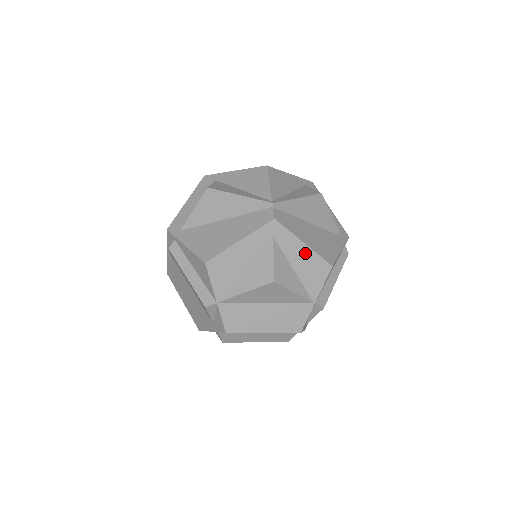
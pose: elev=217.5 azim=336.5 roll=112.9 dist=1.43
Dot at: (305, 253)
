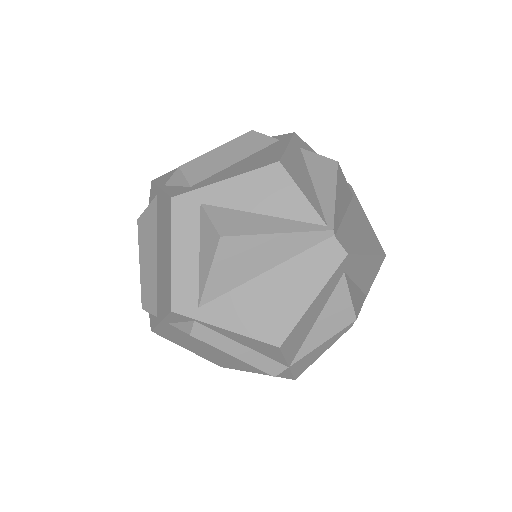
Dot at: (367, 263)
